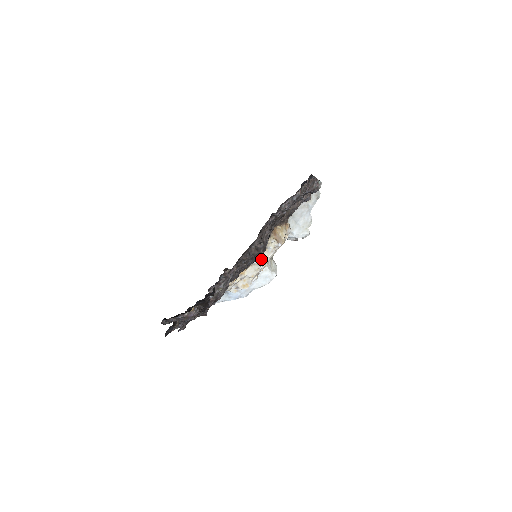
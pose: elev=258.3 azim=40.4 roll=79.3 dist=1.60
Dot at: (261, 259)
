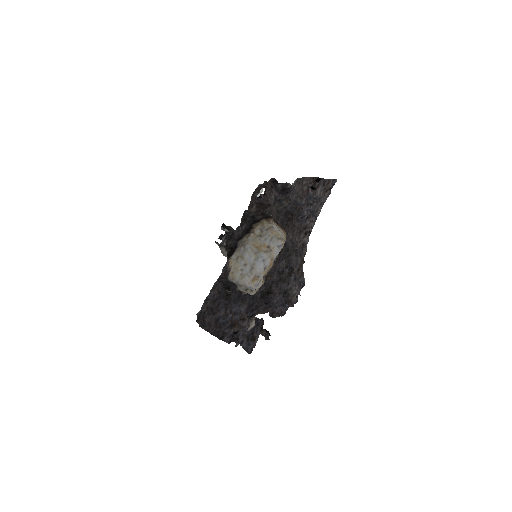
Dot at: (279, 256)
